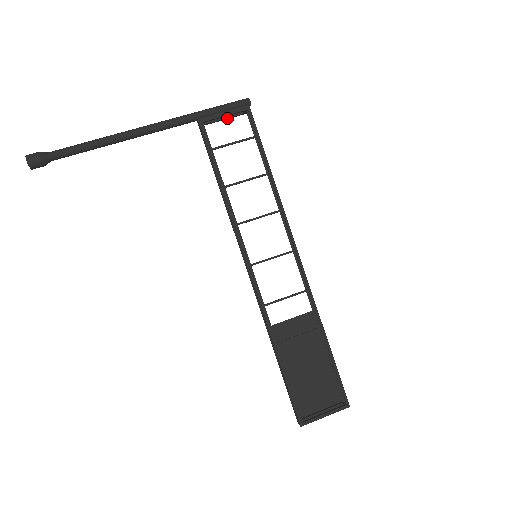
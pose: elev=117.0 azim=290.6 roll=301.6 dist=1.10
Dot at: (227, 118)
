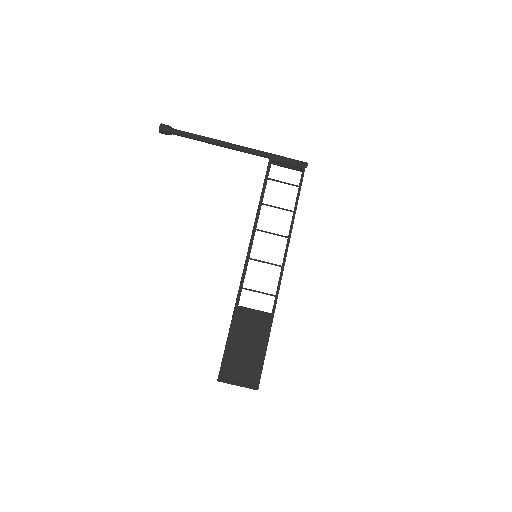
Dot at: (288, 168)
